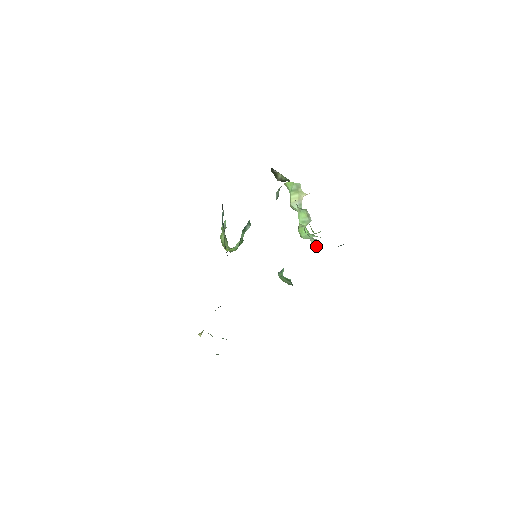
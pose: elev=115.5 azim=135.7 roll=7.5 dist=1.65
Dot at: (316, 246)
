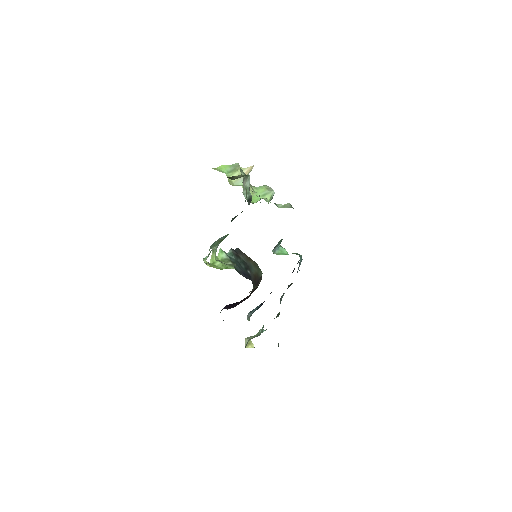
Dot at: occluded
